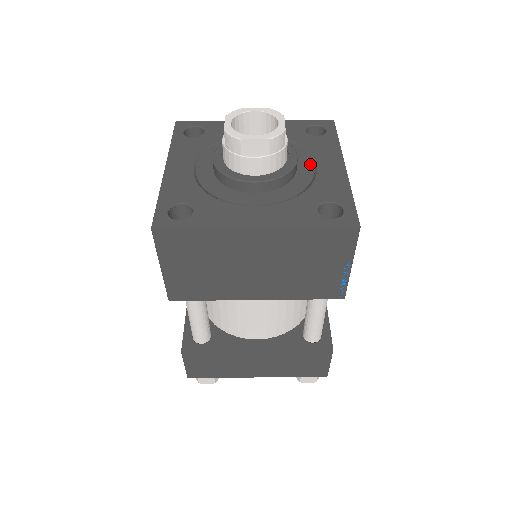
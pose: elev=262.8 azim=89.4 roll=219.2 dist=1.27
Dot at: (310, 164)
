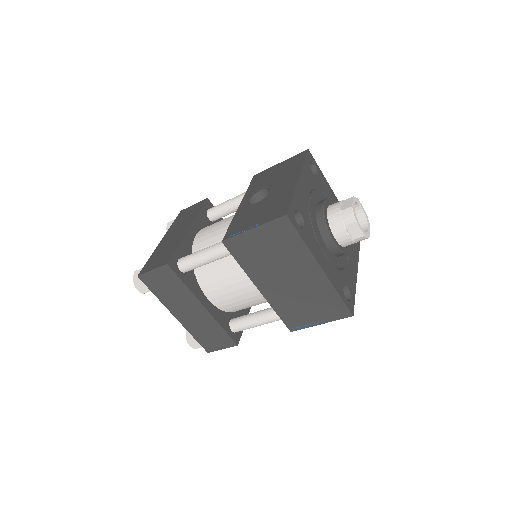
Dot at: (347, 255)
